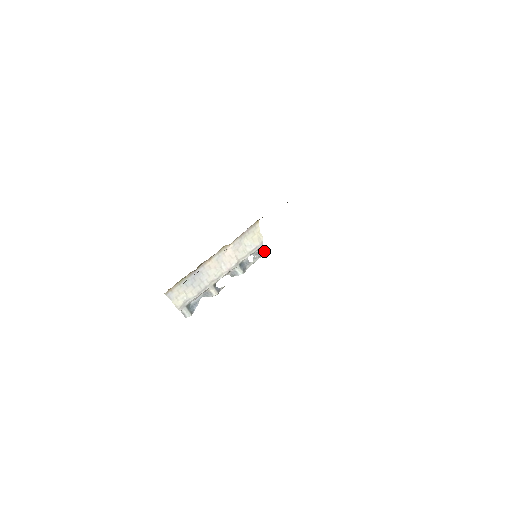
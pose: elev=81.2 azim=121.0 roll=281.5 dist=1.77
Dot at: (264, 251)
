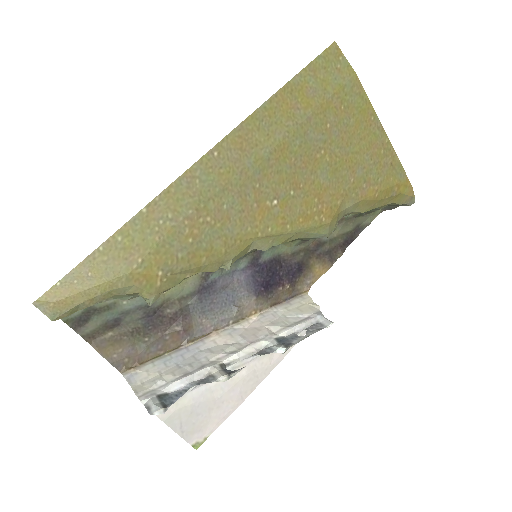
Dot at: (326, 320)
